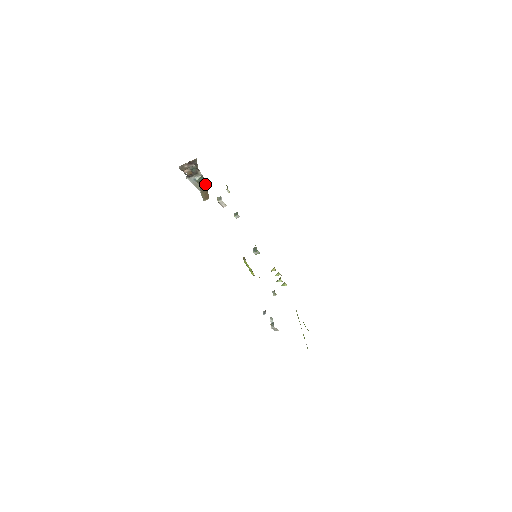
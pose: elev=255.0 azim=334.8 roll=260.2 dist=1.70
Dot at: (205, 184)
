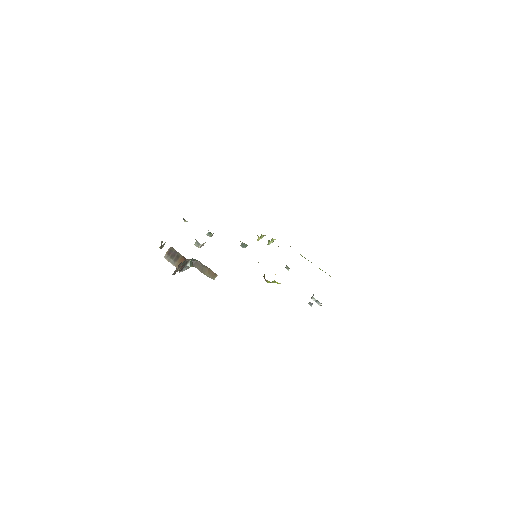
Dot at: (199, 263)
